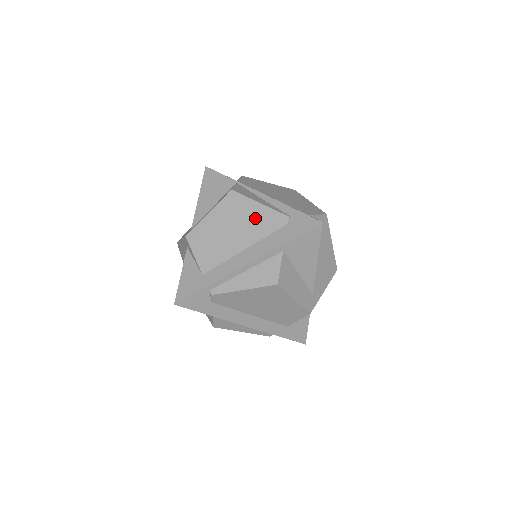
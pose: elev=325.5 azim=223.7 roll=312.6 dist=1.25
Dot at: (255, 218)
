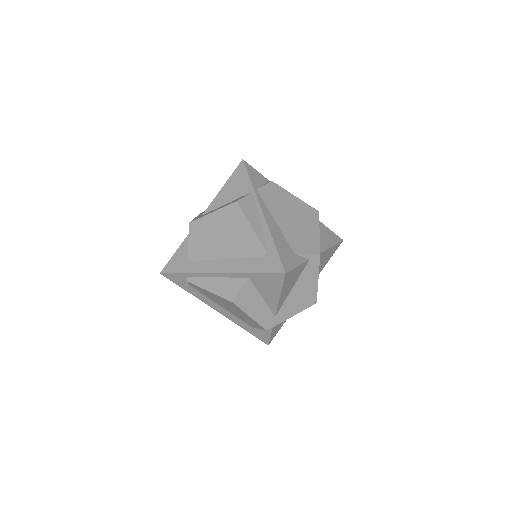
Dot at: (242, 237)
